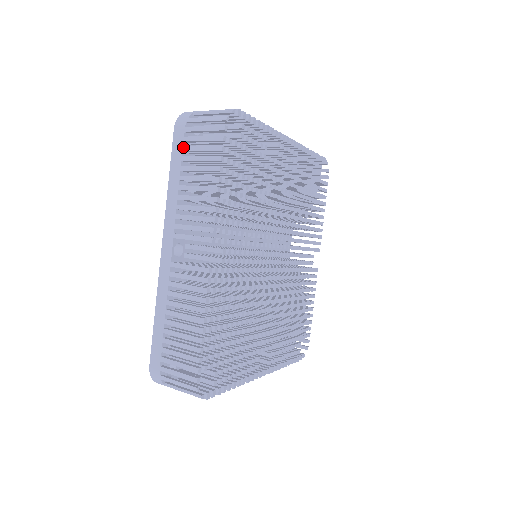
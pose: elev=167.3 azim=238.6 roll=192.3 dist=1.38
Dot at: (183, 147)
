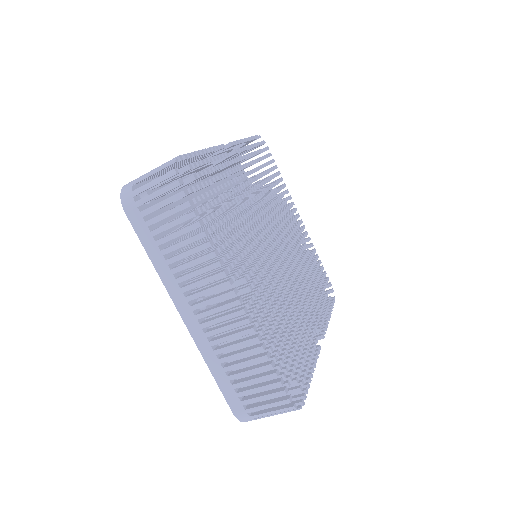
Dot at: occluded
